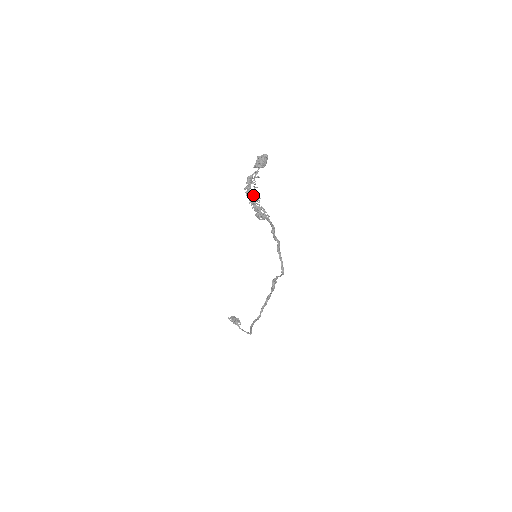
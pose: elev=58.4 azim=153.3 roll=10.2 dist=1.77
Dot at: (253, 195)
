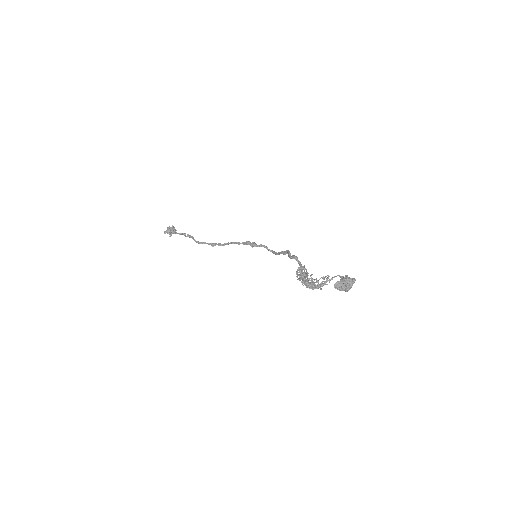
Dot at: (313, 285)
